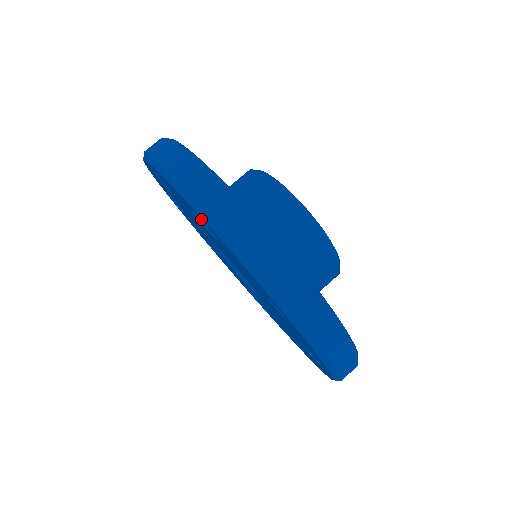
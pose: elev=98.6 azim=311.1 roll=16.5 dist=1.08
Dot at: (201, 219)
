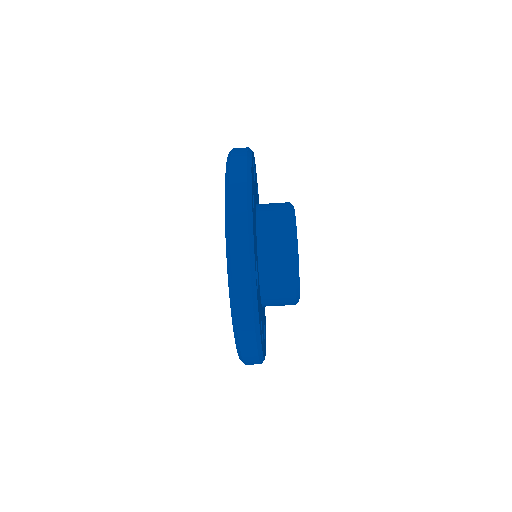
Dot at: occluded
